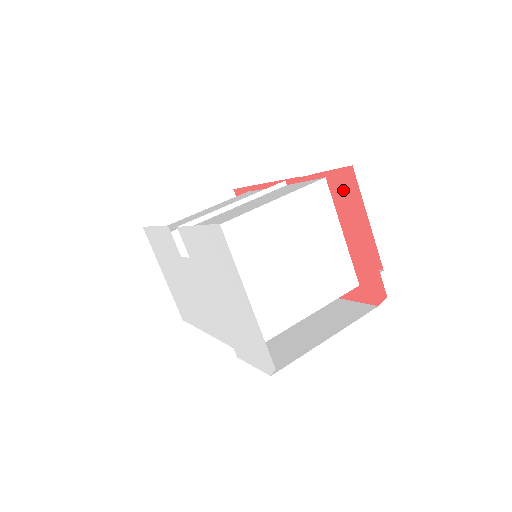
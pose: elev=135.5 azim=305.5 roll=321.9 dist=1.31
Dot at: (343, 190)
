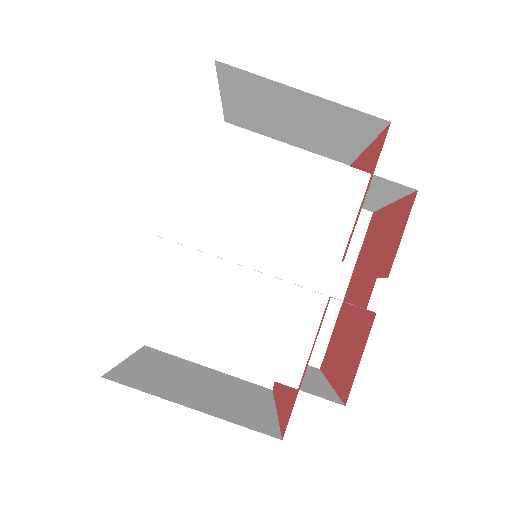
Dot at: (287, 409)
